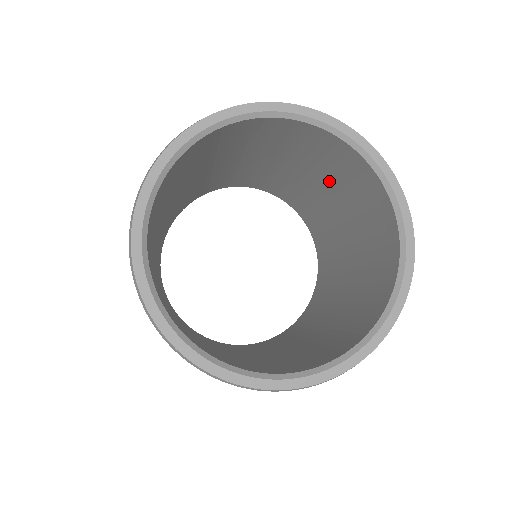
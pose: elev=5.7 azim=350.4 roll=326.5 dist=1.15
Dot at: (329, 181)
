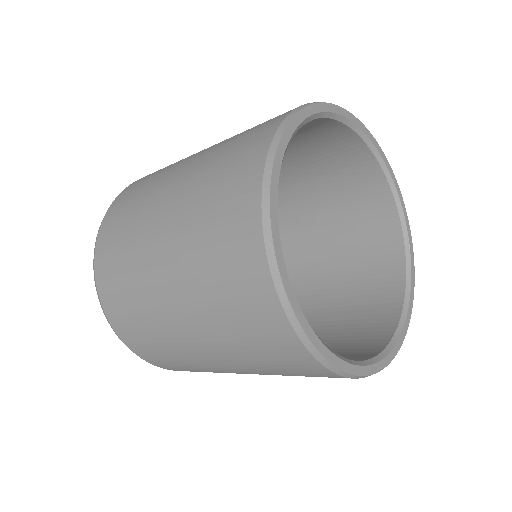
Dot at: (337, 259)
